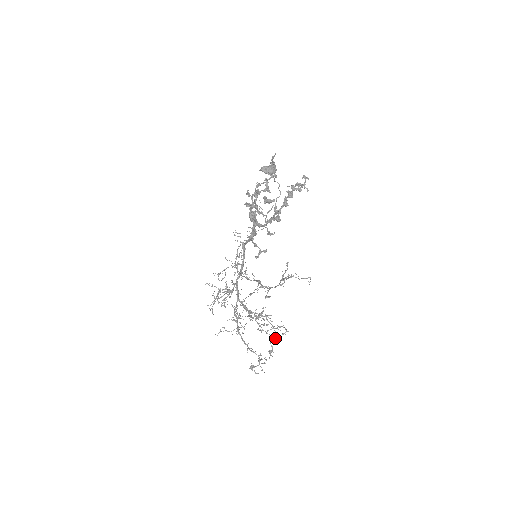
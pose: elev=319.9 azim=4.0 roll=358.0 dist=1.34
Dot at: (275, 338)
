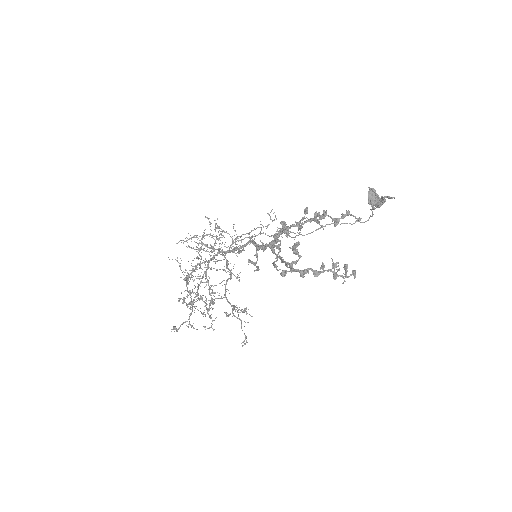
Dot at: (191, 325)
